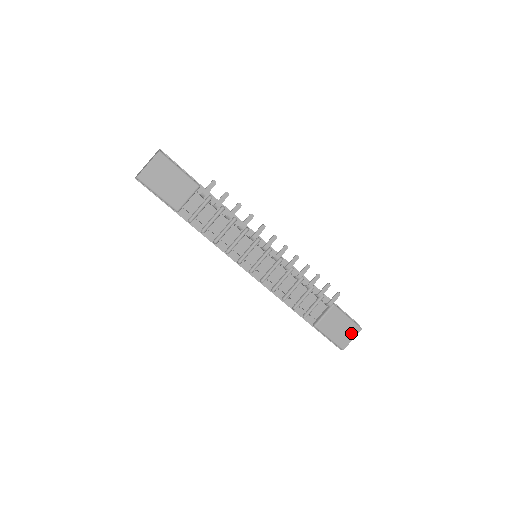
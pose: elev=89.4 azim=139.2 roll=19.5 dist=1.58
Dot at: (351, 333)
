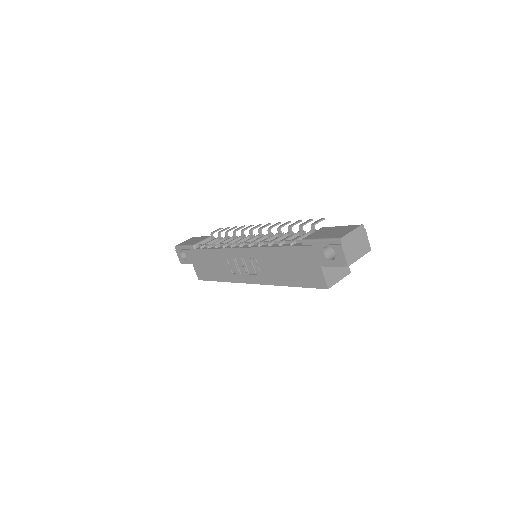
Dot at: (348, 230)
